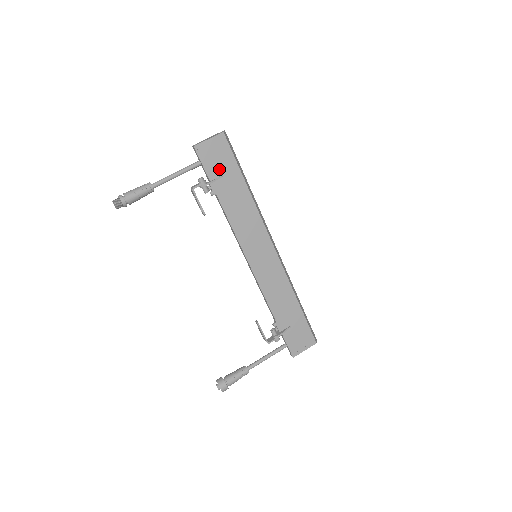
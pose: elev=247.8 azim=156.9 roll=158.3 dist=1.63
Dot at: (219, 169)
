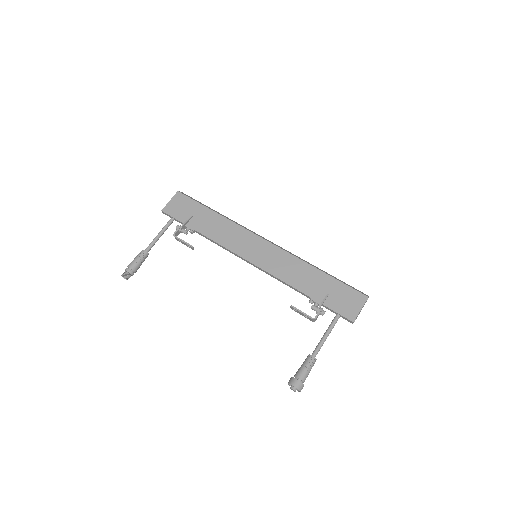
Dot at: (187, 213)
